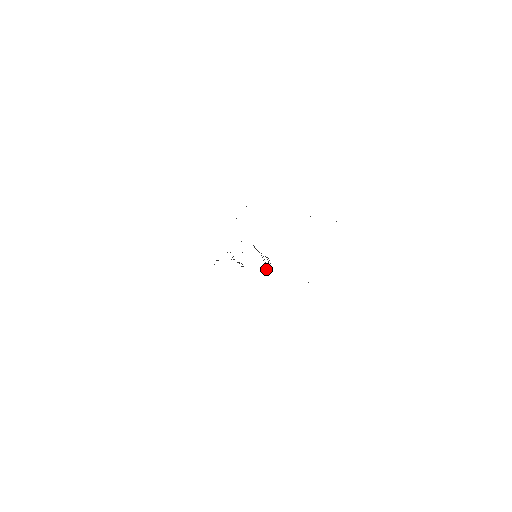
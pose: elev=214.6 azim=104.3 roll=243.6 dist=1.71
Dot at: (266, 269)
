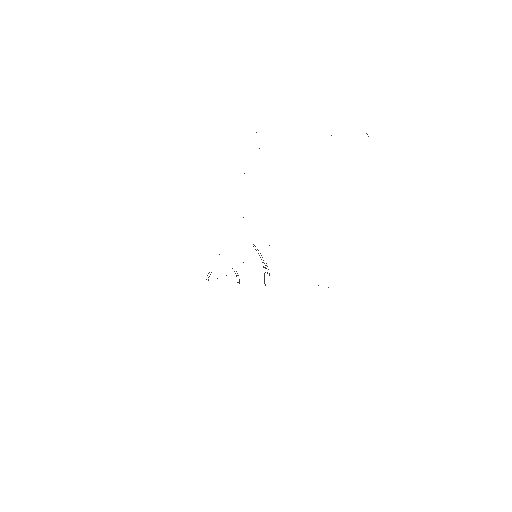
Dot at: occluded
